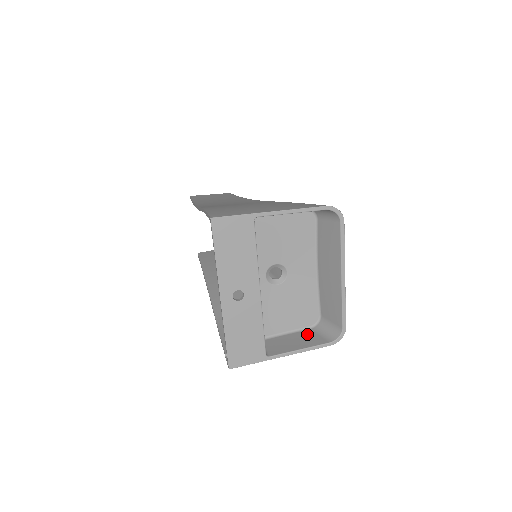
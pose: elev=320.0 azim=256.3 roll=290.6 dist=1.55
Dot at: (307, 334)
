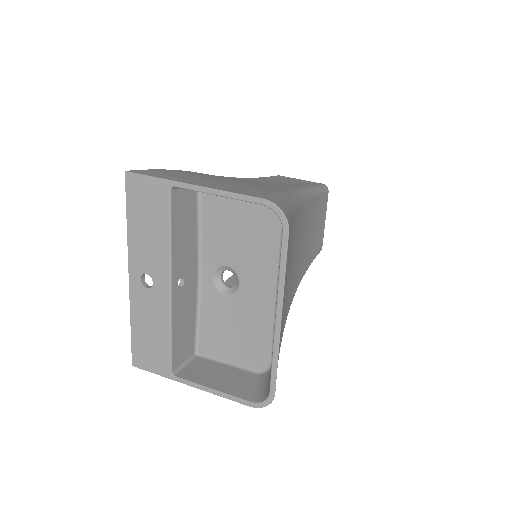
Dot at: (243, 377)
